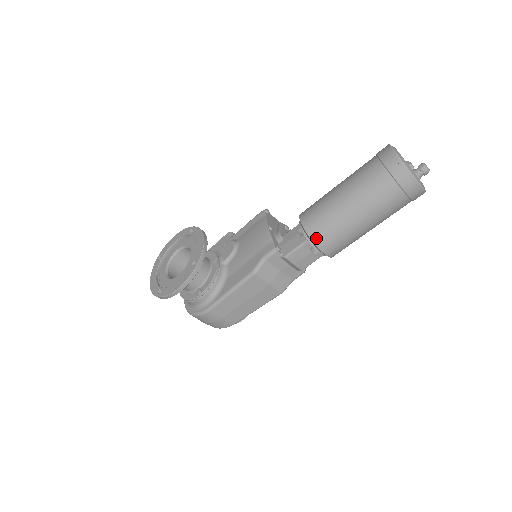
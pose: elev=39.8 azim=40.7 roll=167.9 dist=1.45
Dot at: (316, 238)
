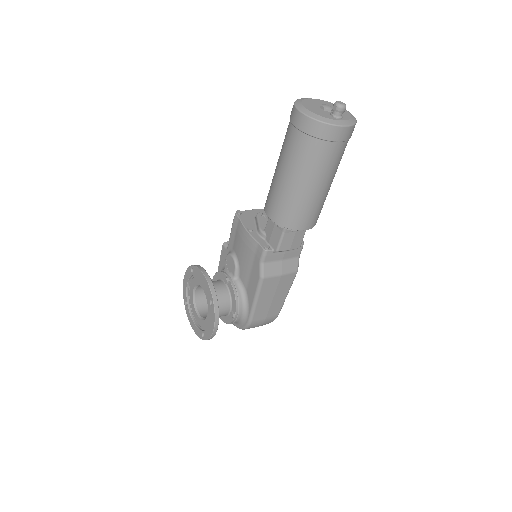
Dot at: (290, 225)
